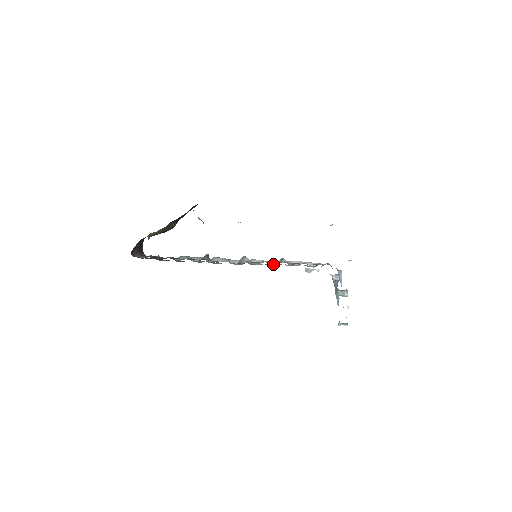
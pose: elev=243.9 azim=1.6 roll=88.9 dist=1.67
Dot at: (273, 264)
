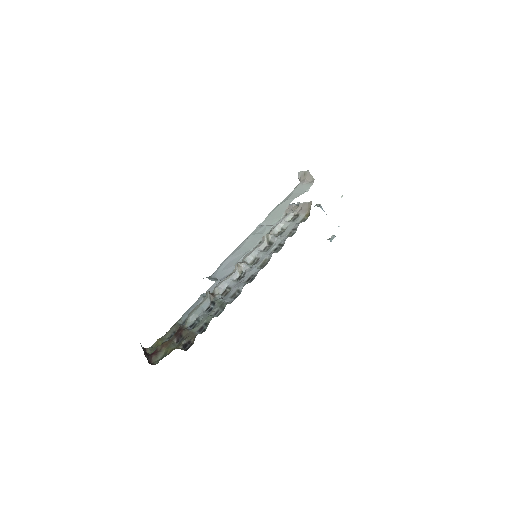
Dot at: (265, 247)
